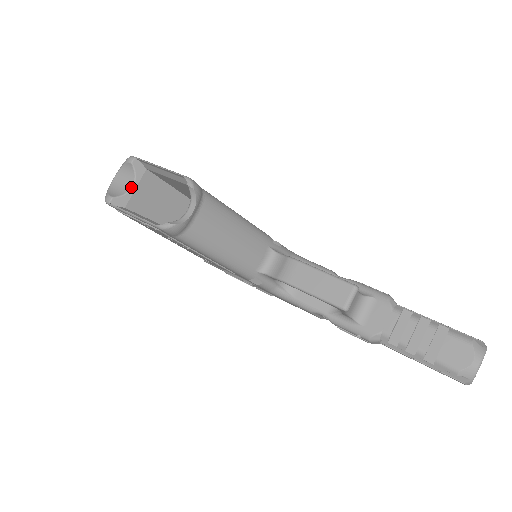
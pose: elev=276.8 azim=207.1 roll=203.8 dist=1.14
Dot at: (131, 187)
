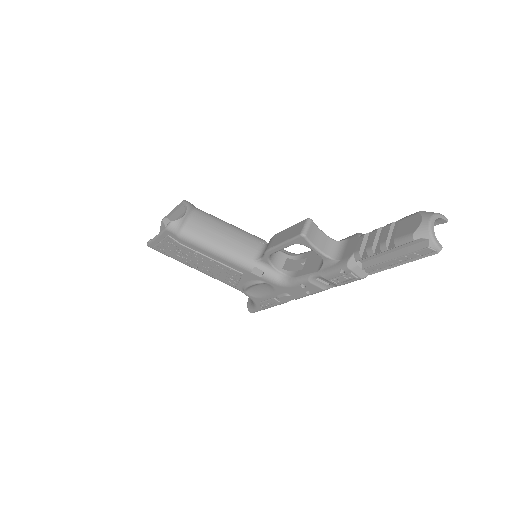
Dot at: occluded
